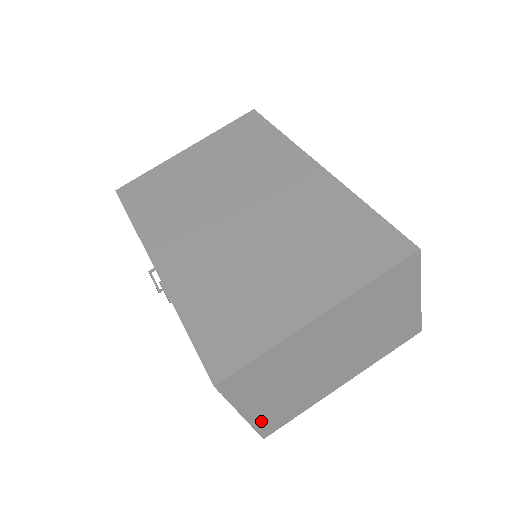
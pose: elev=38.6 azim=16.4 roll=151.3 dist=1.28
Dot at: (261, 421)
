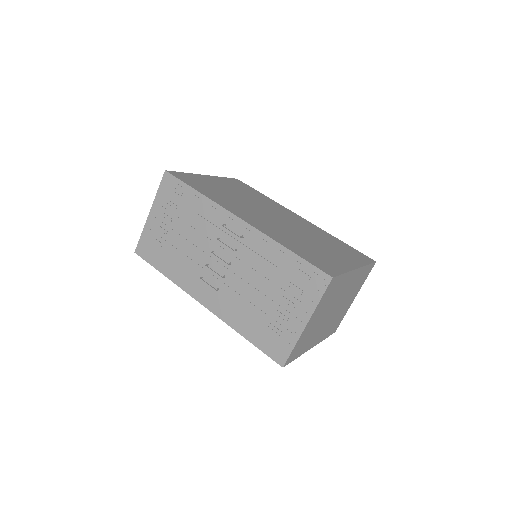
Dot at: (299, 342)
